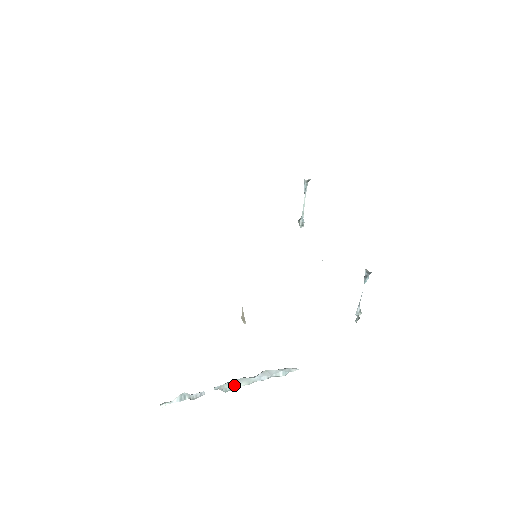
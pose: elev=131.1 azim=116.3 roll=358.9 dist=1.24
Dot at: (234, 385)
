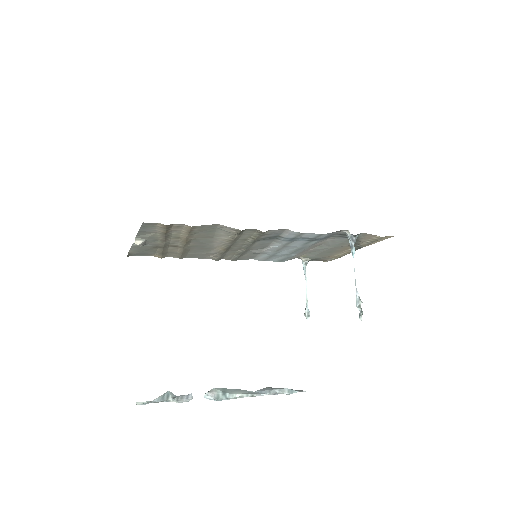
Dot at: (229, 392)
